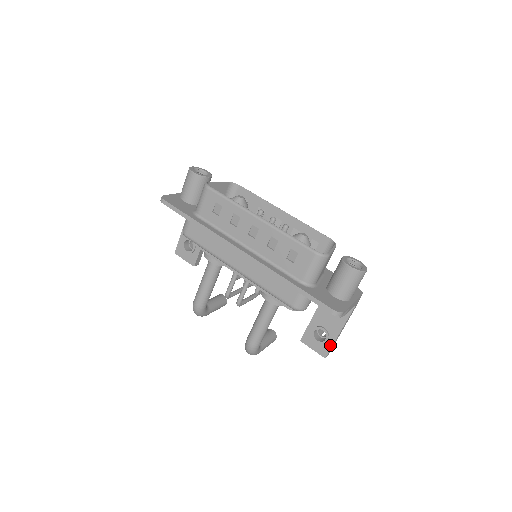
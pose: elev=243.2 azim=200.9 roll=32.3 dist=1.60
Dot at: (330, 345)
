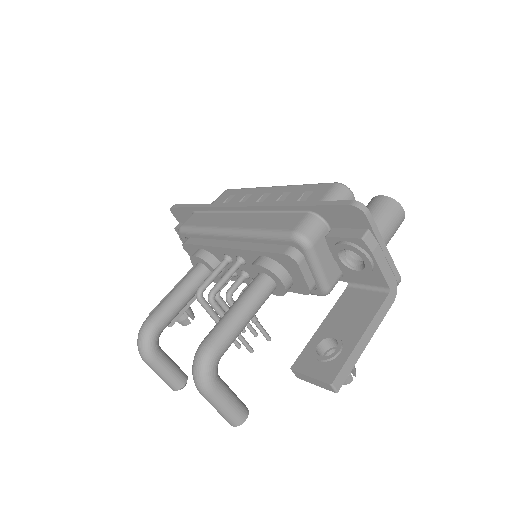
Dot at: (343, 359)
